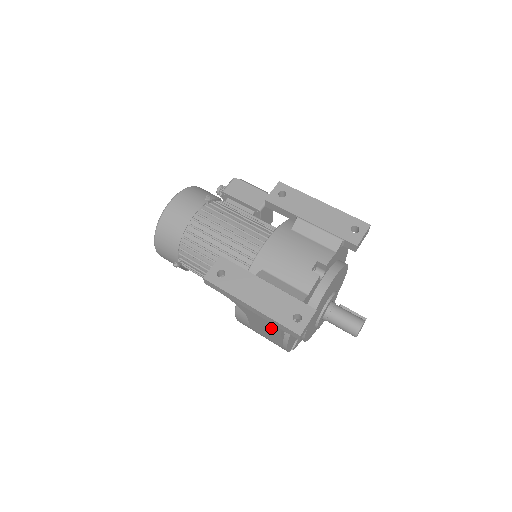
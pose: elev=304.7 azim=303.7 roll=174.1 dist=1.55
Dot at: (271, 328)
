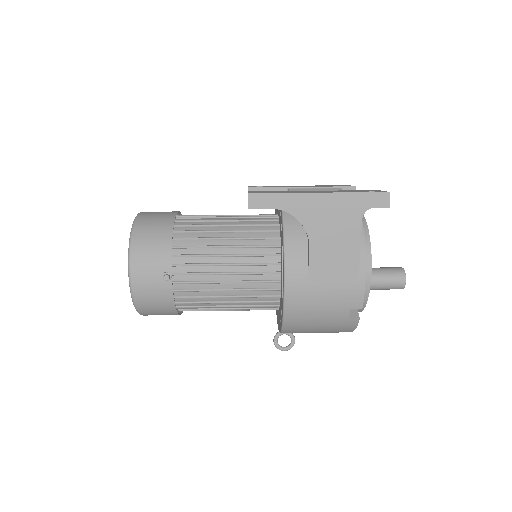
Dot at: (347, 229)
